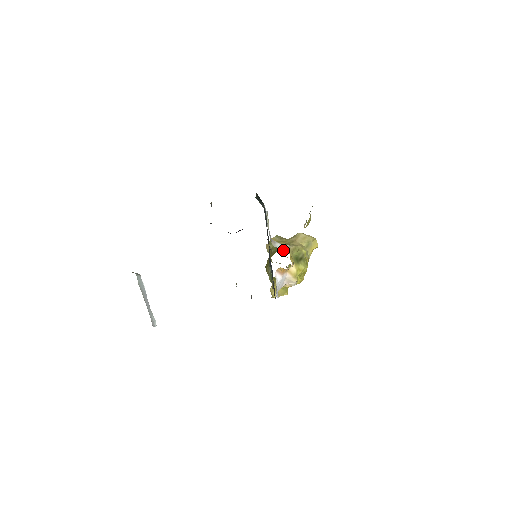
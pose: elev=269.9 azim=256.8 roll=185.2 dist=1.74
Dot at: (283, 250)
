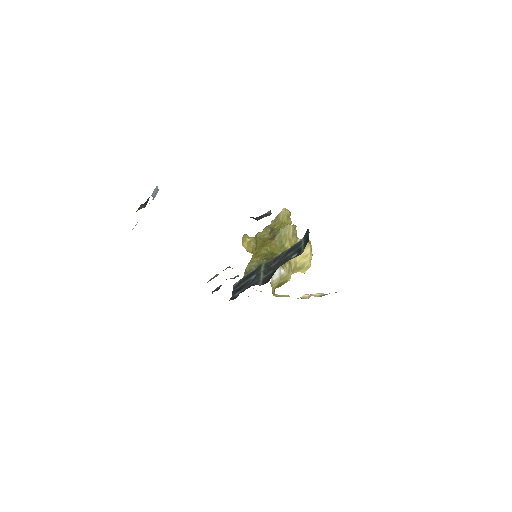
Dot at: (274, 281)
